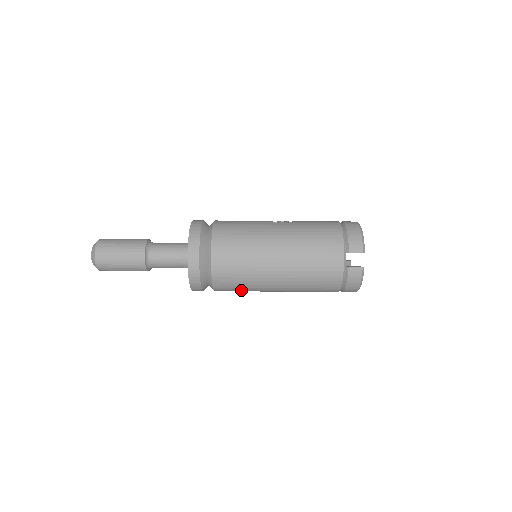
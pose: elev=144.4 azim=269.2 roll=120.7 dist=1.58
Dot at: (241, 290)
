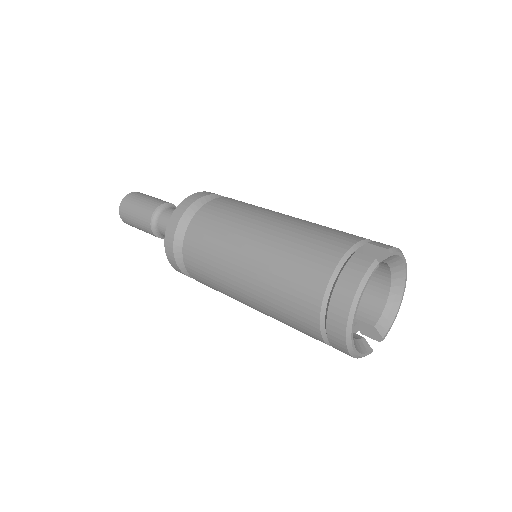
Dot at: (208, 253)
